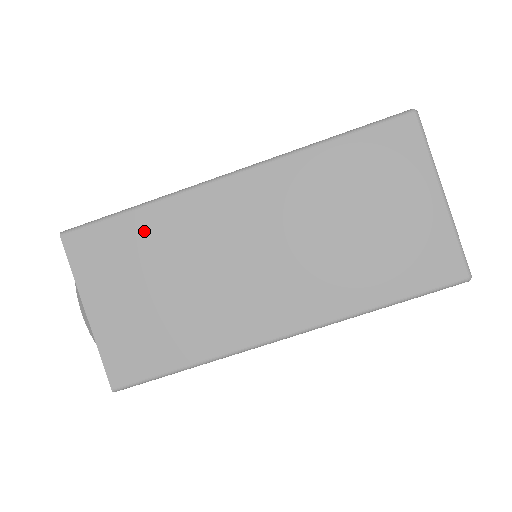
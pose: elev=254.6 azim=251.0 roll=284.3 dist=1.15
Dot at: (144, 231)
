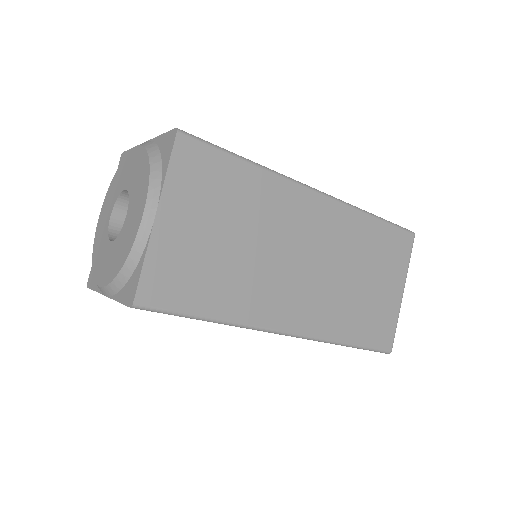
Dot at: occluded
